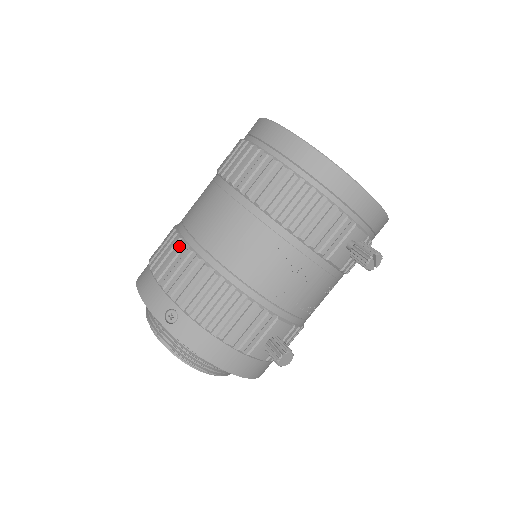
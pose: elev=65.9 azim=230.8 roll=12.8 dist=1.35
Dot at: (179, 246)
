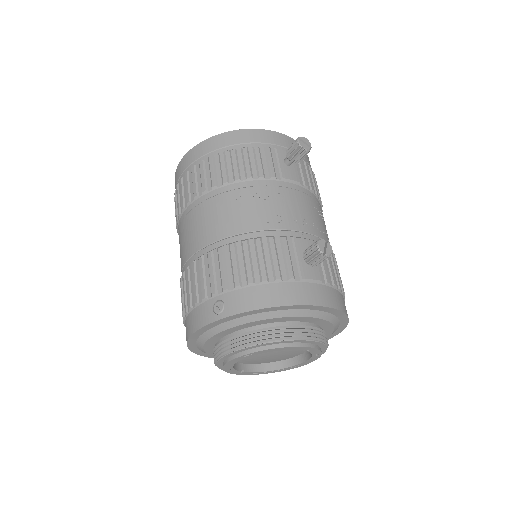
Dot at: (186, 273)
